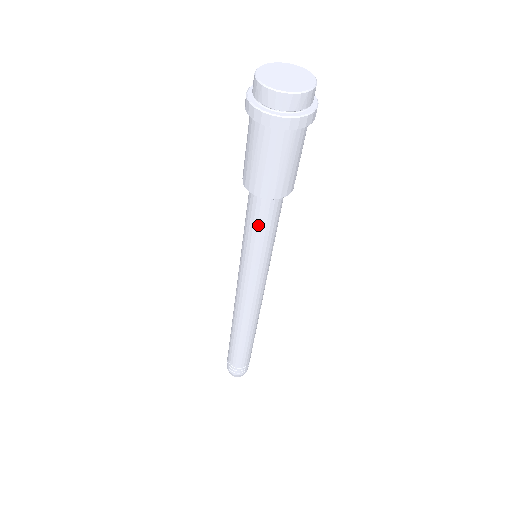
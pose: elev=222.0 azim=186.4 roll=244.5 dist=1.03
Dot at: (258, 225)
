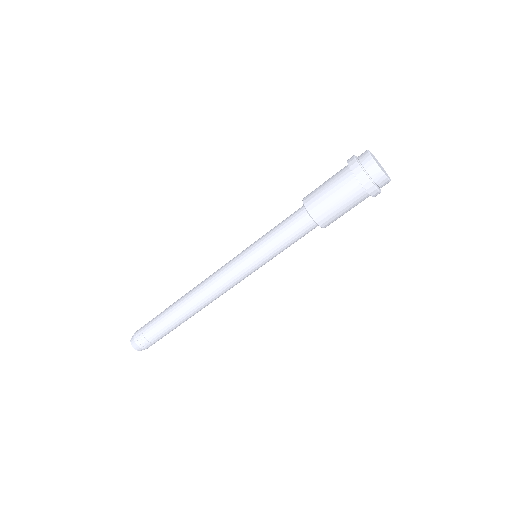
Dot at: (294, 240)
